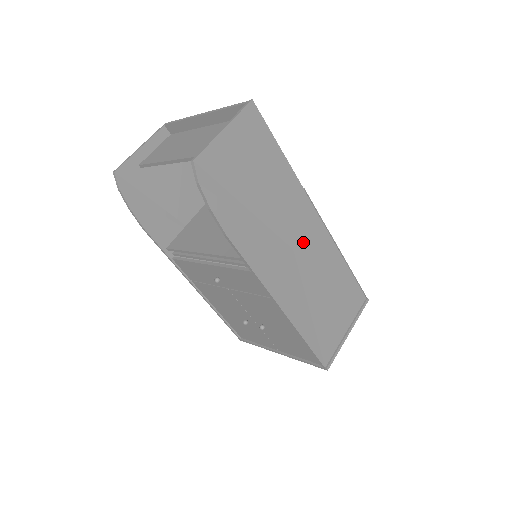
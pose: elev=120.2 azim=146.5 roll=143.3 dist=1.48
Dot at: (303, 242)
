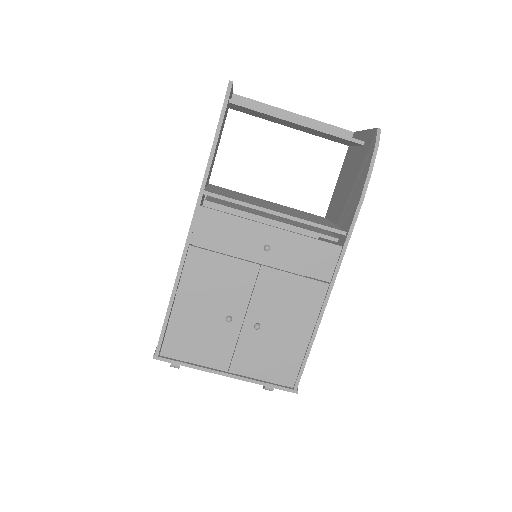
Dot at: occluded
